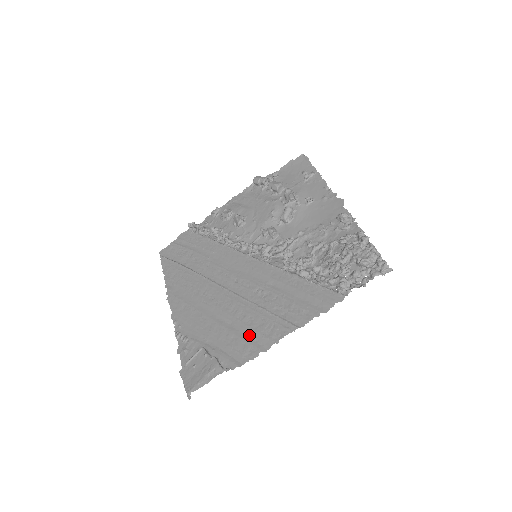
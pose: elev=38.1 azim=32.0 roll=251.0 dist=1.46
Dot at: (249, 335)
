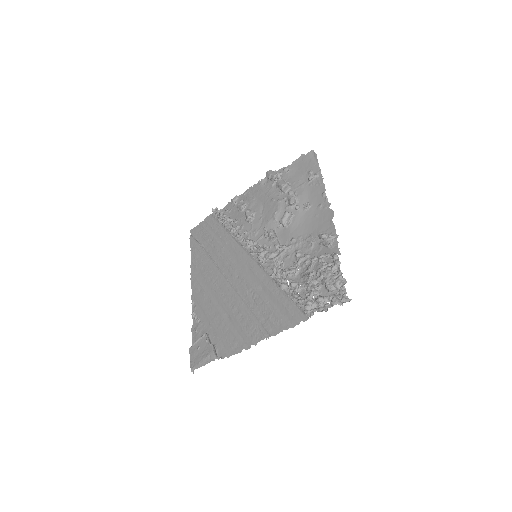
Dot at: (238, 331)
